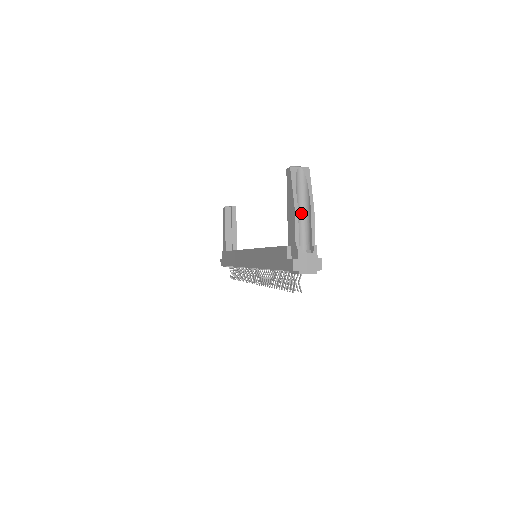
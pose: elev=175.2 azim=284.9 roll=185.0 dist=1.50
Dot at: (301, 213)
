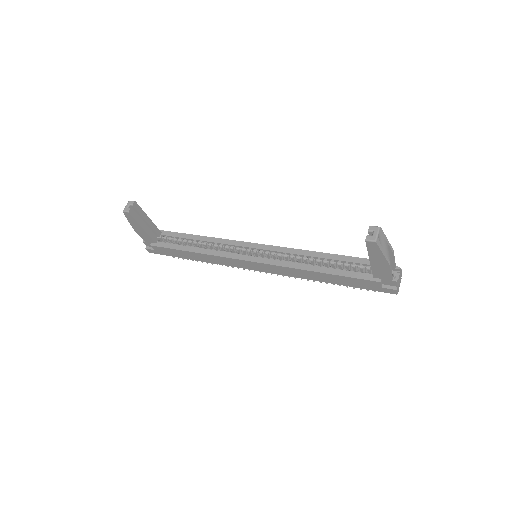
Dot at: occluded
